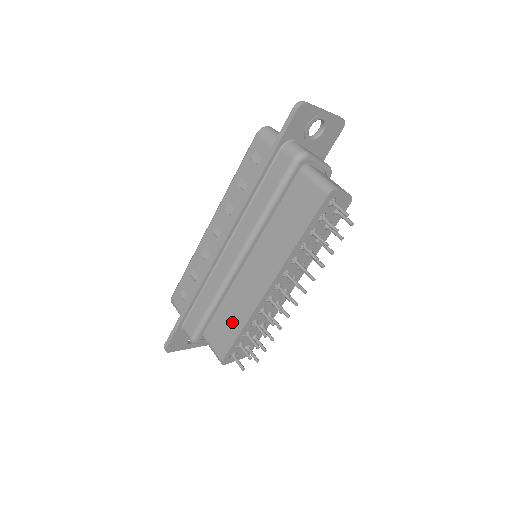
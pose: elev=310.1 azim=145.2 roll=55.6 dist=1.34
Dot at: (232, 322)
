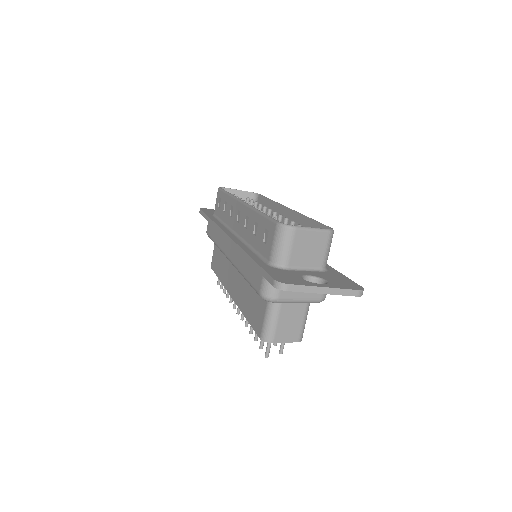
Dot at: (220, 266)
